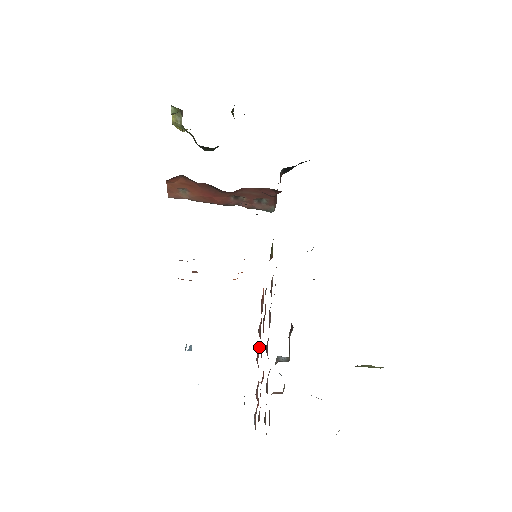
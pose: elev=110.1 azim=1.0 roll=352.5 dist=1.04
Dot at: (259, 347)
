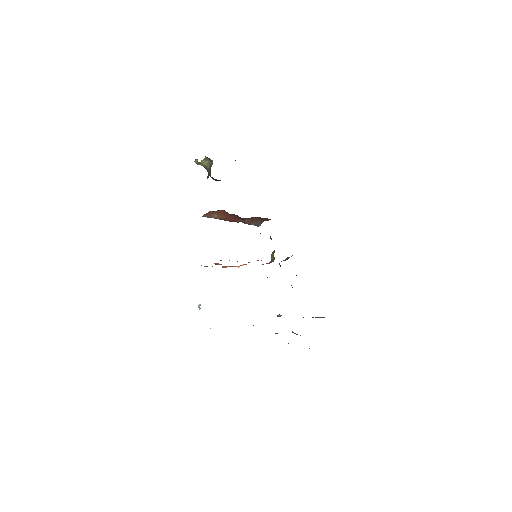
Dot at: occluded
